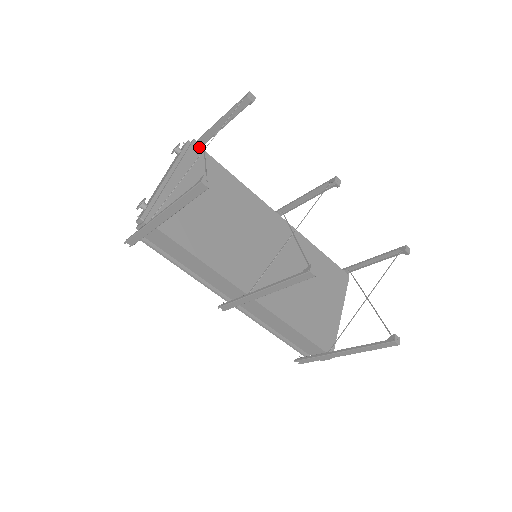
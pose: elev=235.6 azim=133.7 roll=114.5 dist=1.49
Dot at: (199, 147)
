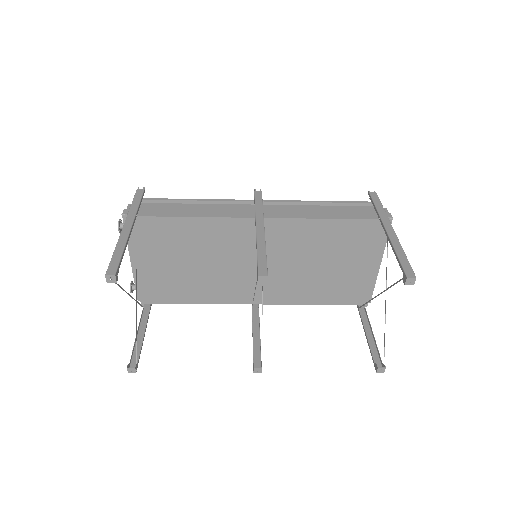
Dot at: occluded
